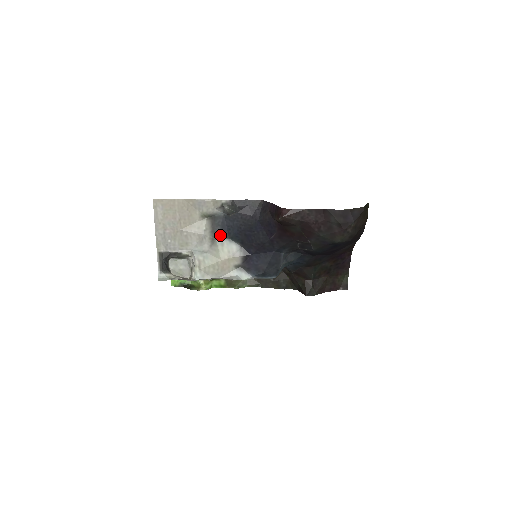
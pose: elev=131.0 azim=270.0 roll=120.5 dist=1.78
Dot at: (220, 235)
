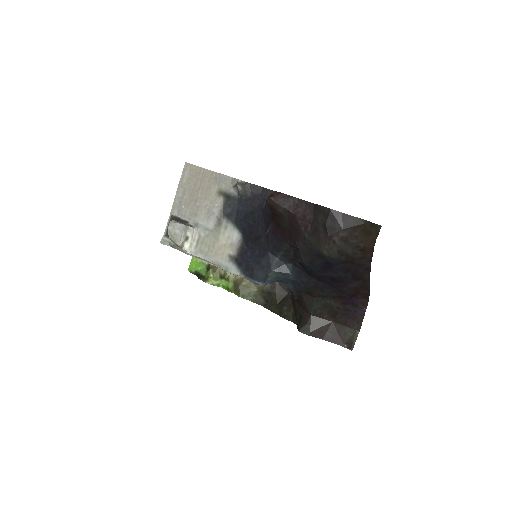
Dot at: (228, 217)
